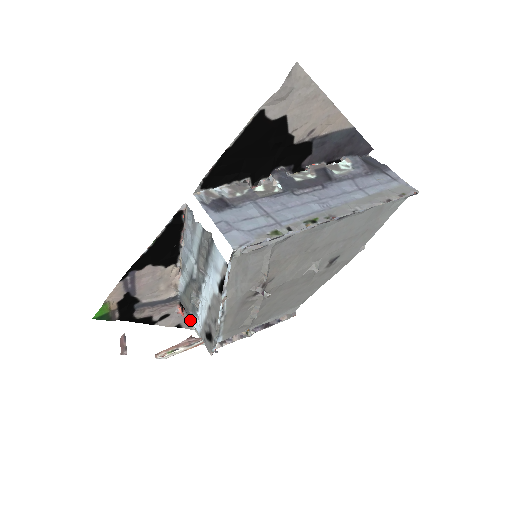
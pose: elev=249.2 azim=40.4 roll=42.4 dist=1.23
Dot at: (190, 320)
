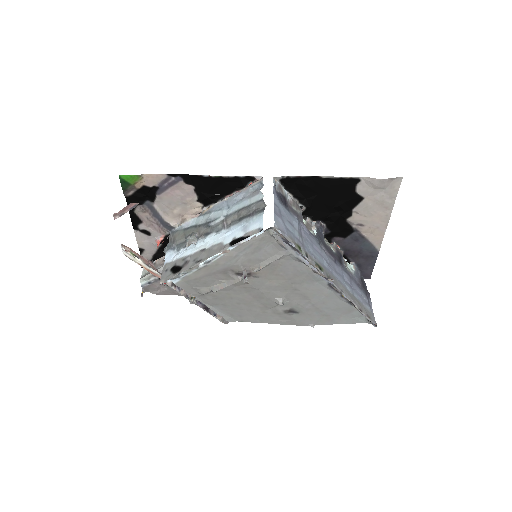
Dot at: (152, 256)
